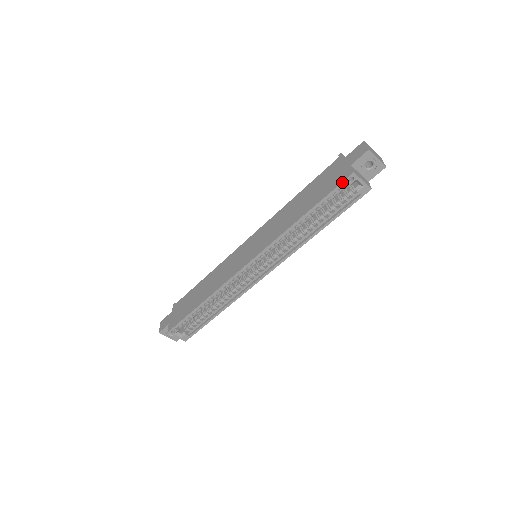
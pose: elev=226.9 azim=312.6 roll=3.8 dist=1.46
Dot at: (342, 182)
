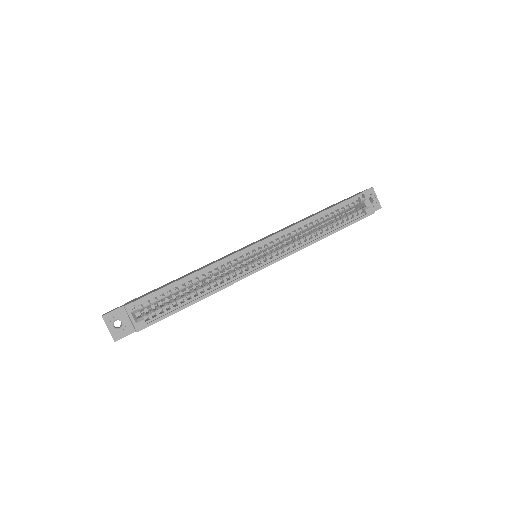
Dot at: (356, 195)
